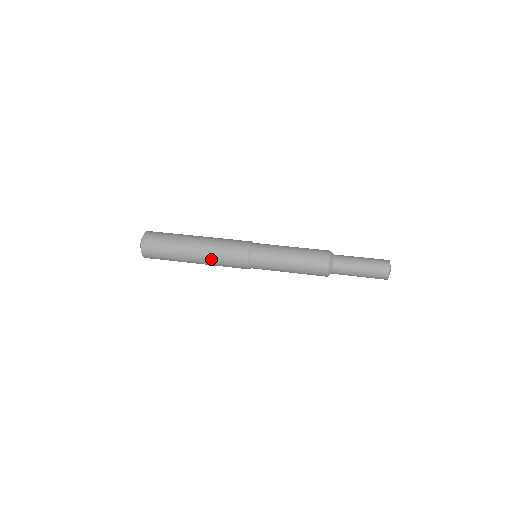
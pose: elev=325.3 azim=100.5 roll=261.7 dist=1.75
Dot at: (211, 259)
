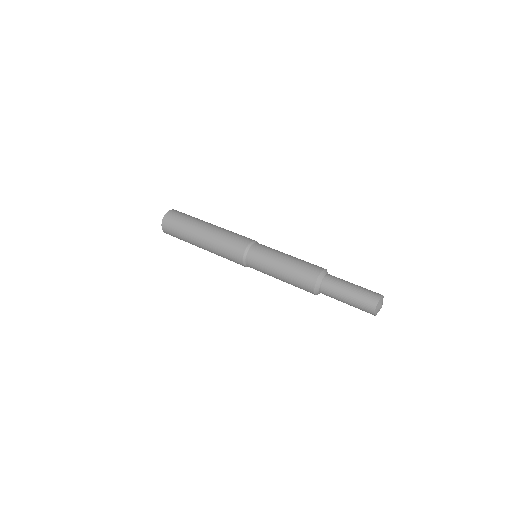
Dot at: (216, 254)
